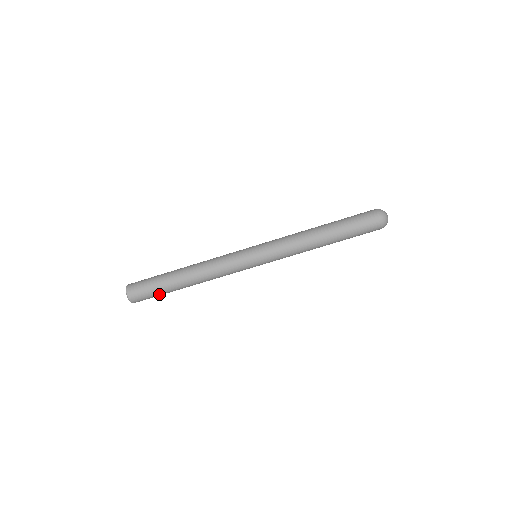
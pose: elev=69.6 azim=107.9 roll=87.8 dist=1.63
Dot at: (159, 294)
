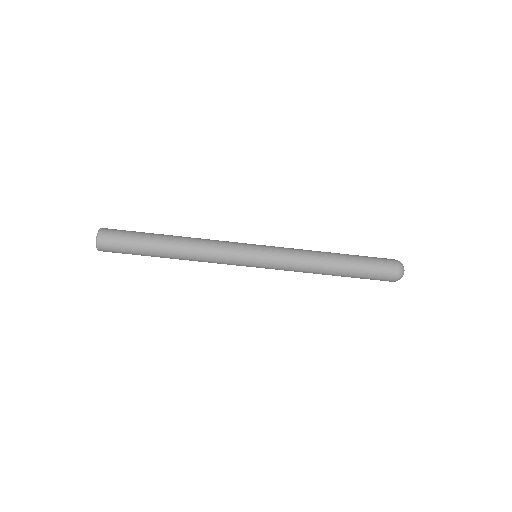
Dot at: (134, 254)
